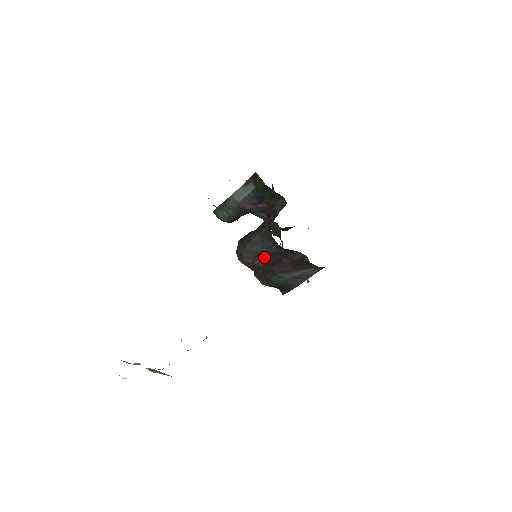
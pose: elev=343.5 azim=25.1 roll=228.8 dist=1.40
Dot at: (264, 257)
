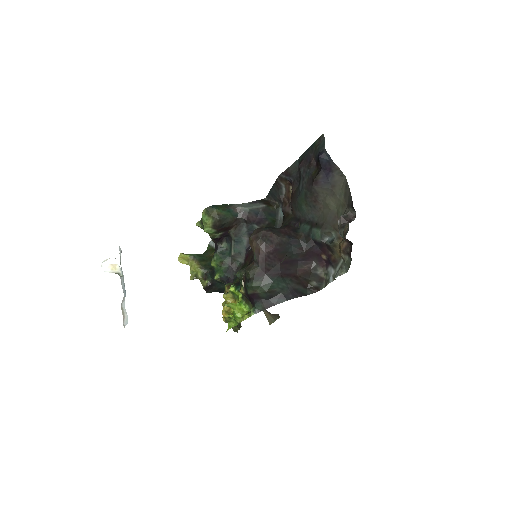
Dot at: (285, 249)
